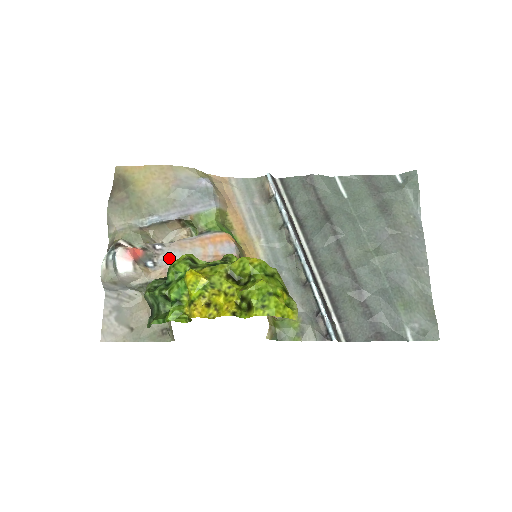
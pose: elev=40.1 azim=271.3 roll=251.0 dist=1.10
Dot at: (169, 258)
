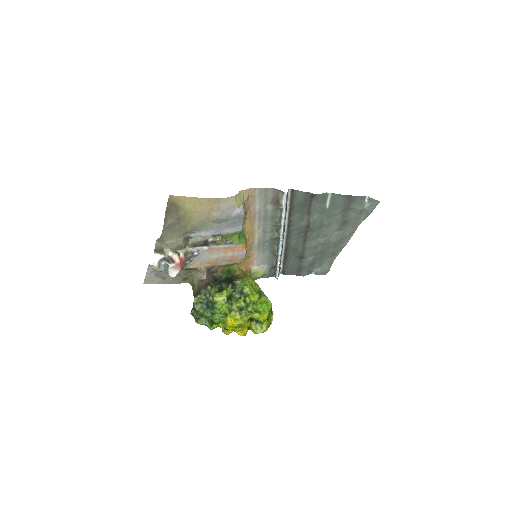
Dot at: (201, 258)
